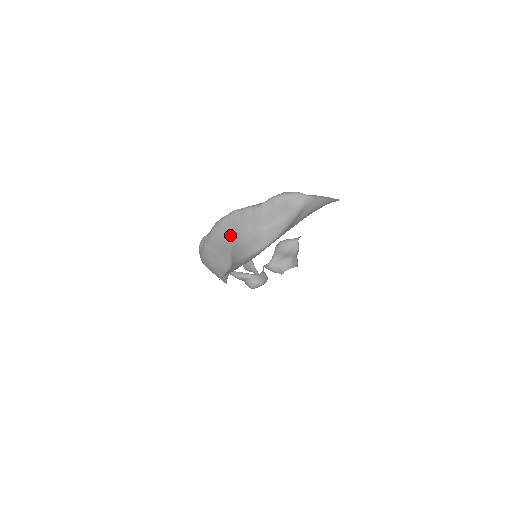
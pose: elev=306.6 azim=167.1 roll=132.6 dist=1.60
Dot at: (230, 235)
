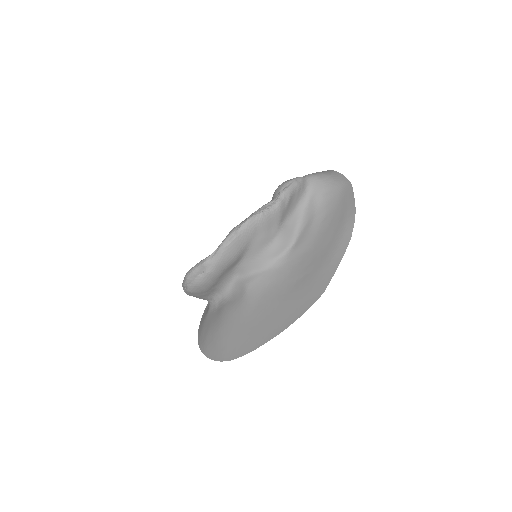
Dot at: (246, 248)
